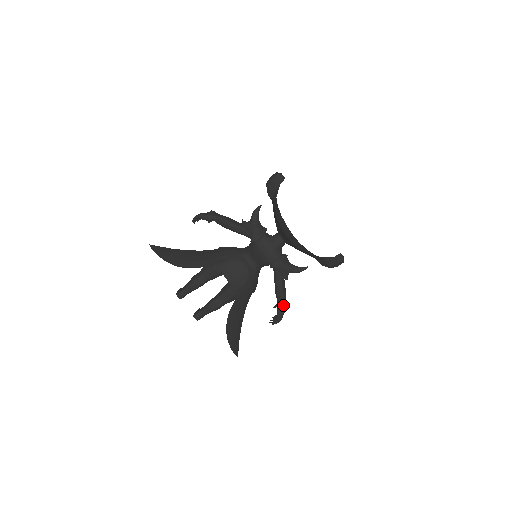
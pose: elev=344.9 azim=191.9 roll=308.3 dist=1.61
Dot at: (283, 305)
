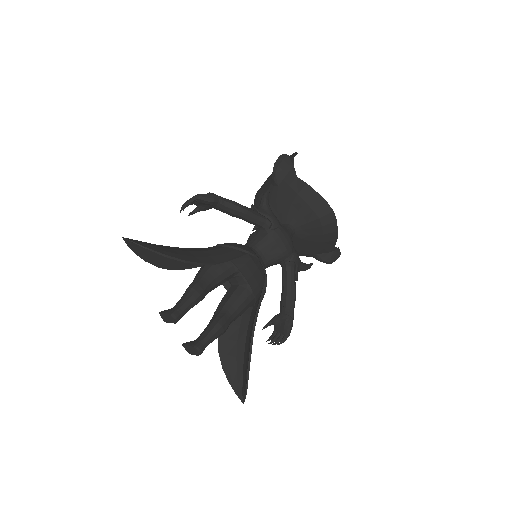
Dot at: (293, 313)
